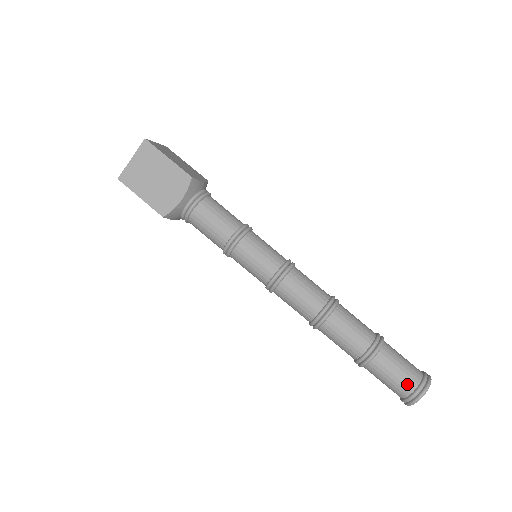
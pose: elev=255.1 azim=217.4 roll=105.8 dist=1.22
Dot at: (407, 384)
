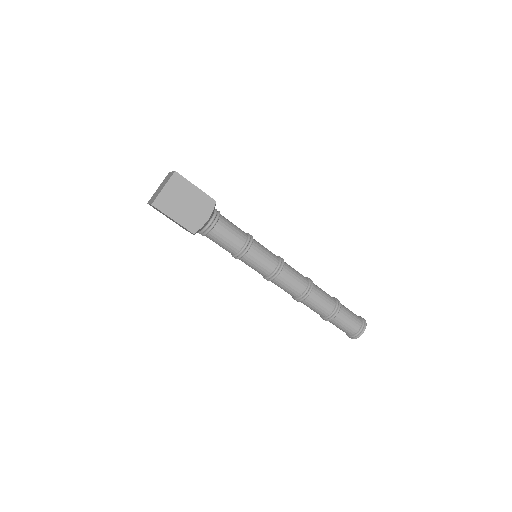
Dot at: (356, 325)
